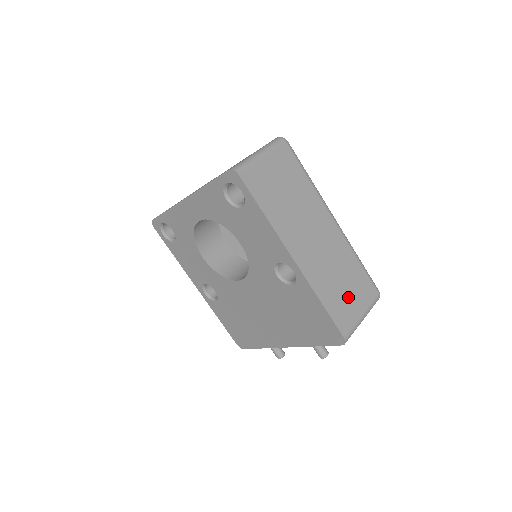
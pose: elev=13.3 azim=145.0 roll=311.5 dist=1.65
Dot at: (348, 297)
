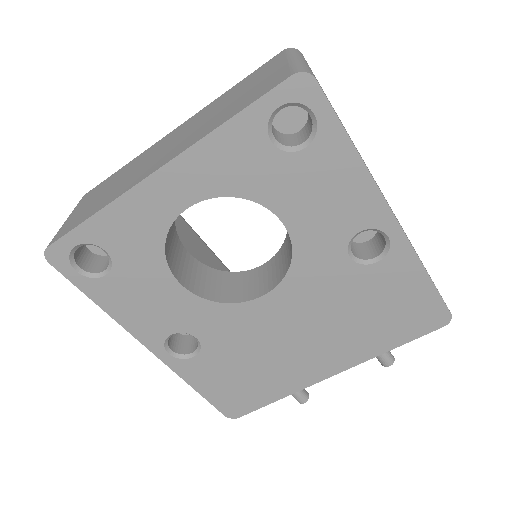
Dot at: occluded
